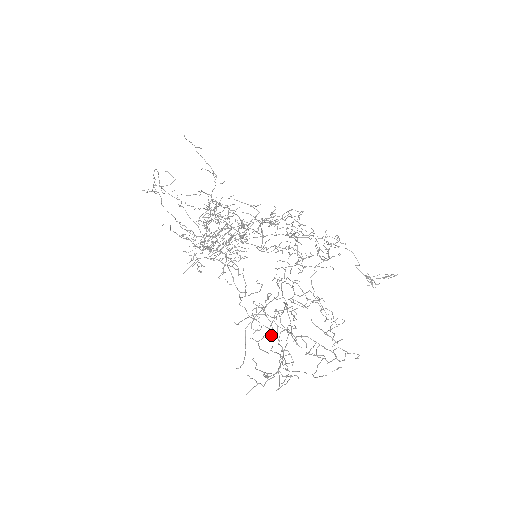
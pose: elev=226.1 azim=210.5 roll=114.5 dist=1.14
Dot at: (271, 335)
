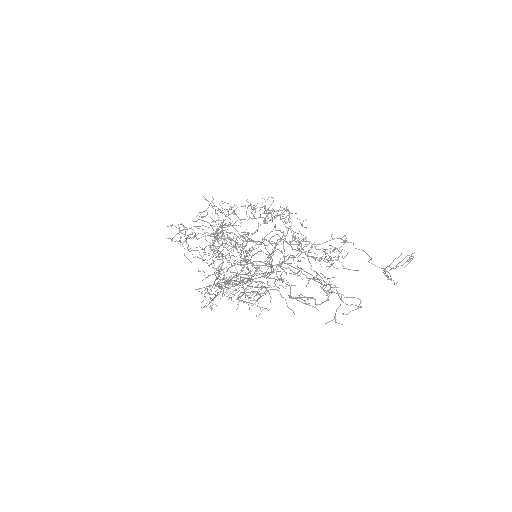
Dot at: (243, 264)
